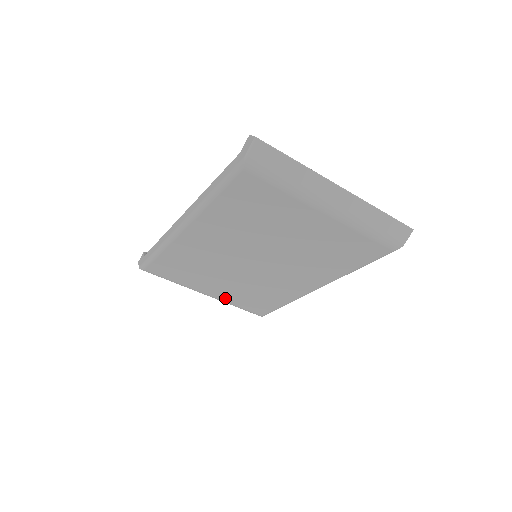
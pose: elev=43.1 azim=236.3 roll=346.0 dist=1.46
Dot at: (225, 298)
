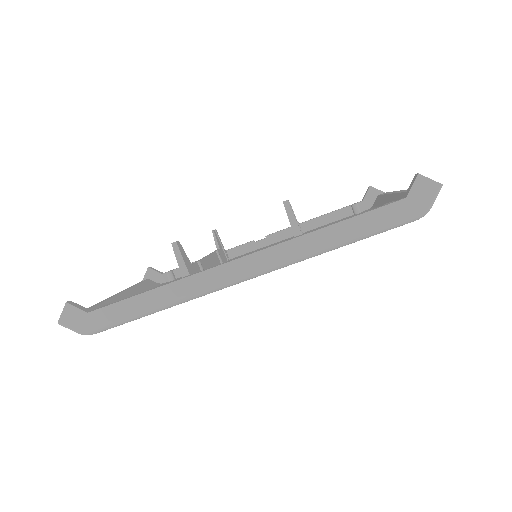
Dot at: occluded
